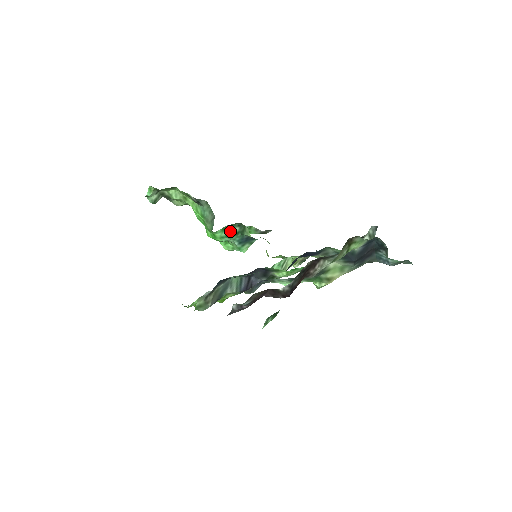
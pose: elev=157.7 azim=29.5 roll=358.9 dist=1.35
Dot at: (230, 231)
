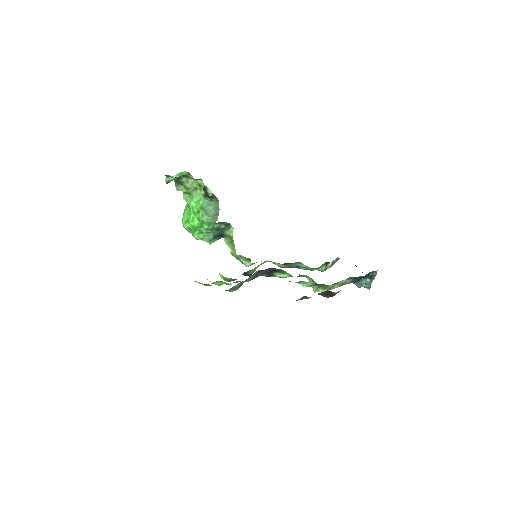
Dot at: (217, 226)
